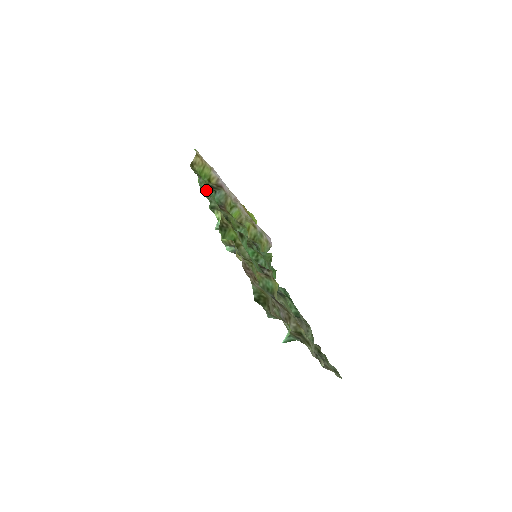
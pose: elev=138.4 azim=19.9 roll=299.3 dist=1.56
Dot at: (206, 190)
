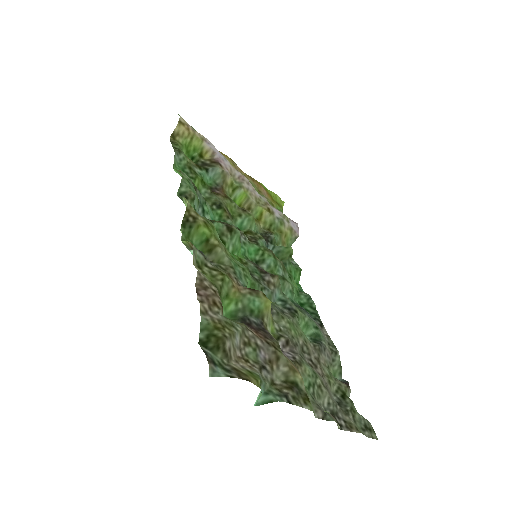
Dot at: occluded
